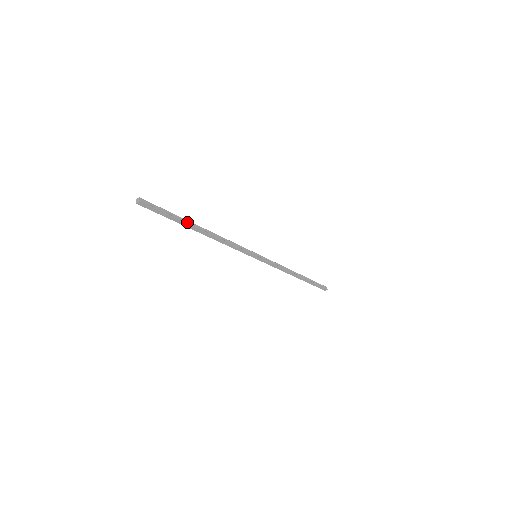
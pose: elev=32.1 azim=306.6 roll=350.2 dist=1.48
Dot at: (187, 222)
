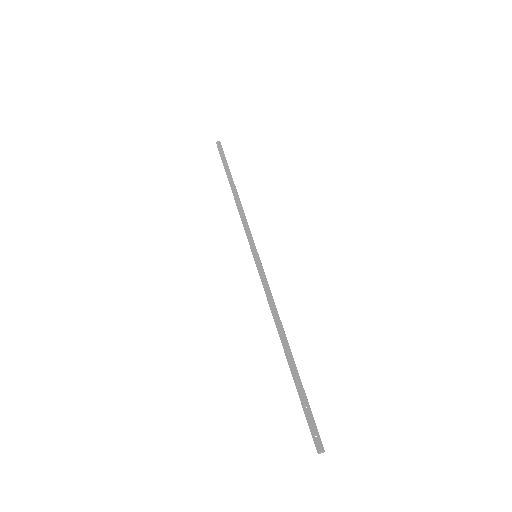
Dot at: (231, 175)
